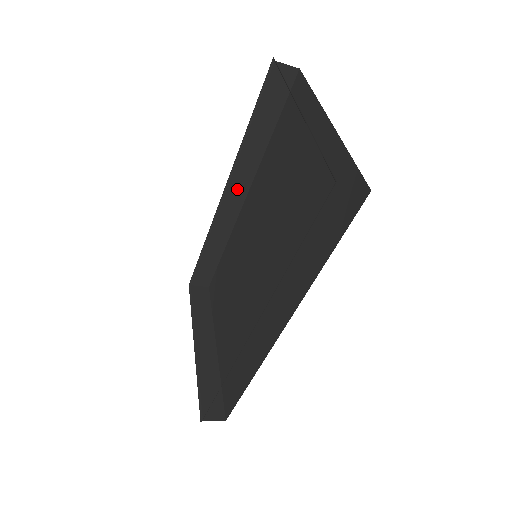
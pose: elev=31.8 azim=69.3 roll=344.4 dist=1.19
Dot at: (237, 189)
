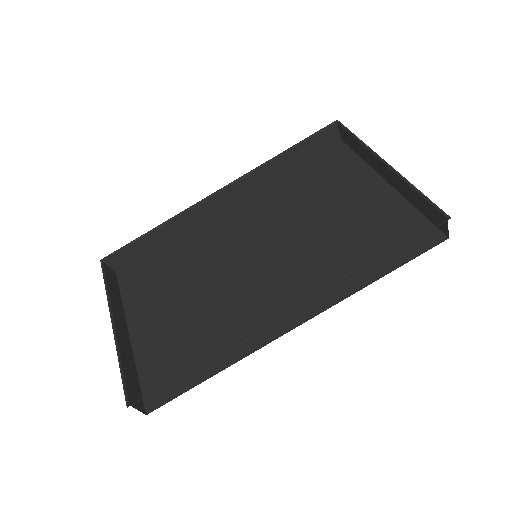
Dot at: (231, 195)
